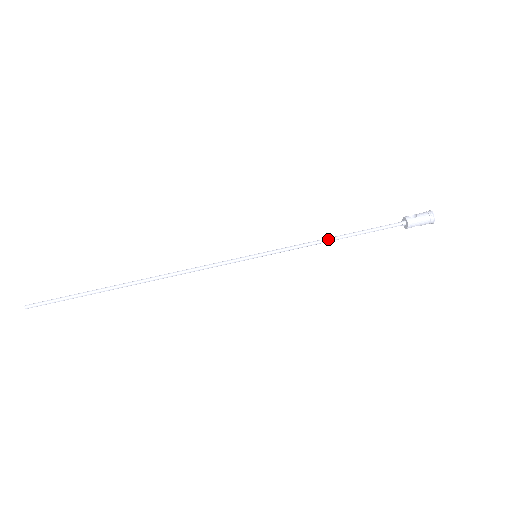
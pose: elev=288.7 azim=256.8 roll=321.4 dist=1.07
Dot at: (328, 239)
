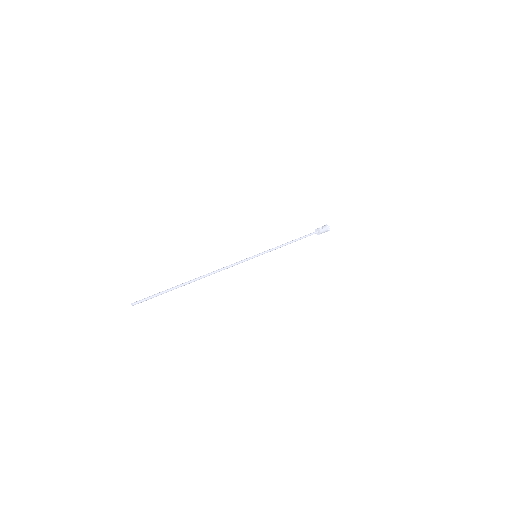
Dot at: (288, 243)
